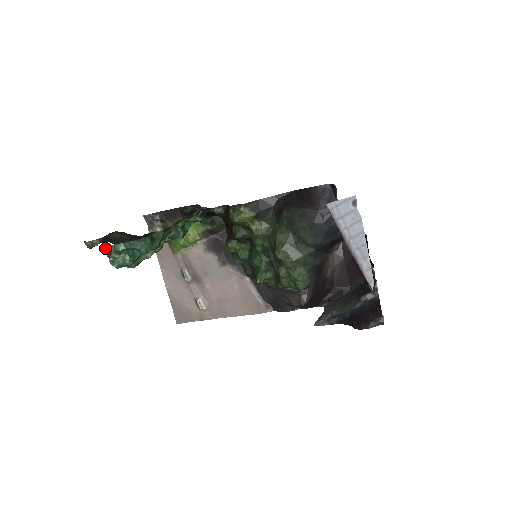
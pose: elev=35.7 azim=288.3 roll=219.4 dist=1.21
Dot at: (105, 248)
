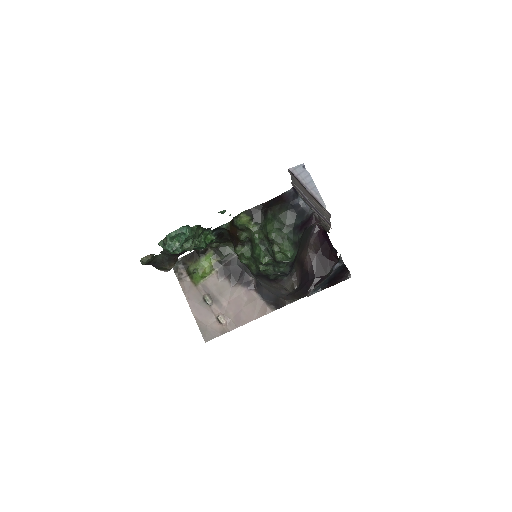
Dot at: (161, 244)
